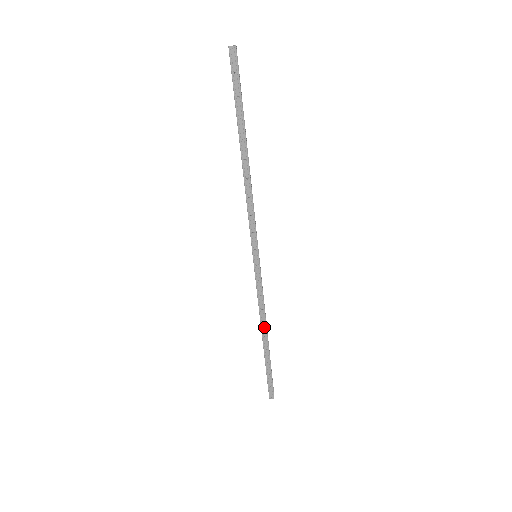
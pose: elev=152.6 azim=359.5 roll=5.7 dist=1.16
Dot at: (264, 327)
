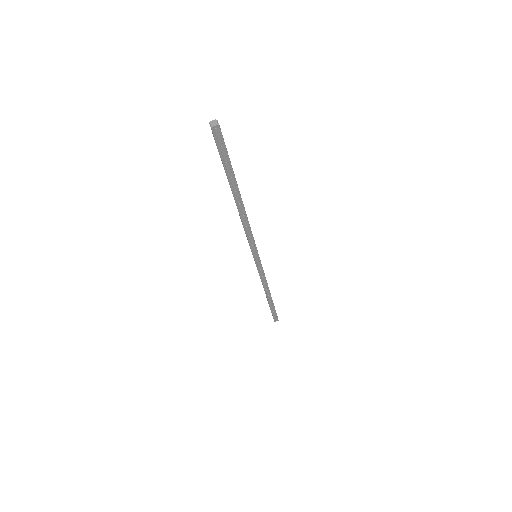
Dot at: (267, 291)
